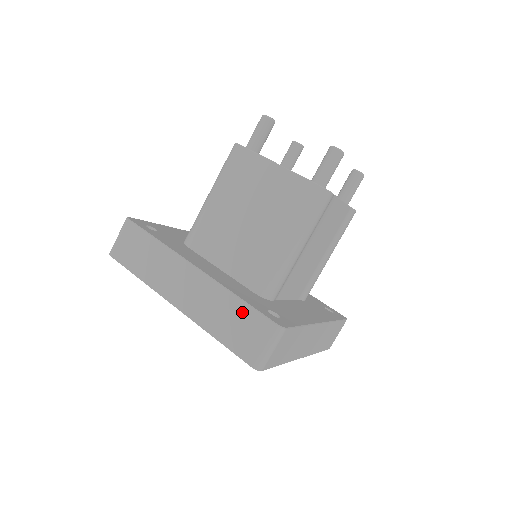
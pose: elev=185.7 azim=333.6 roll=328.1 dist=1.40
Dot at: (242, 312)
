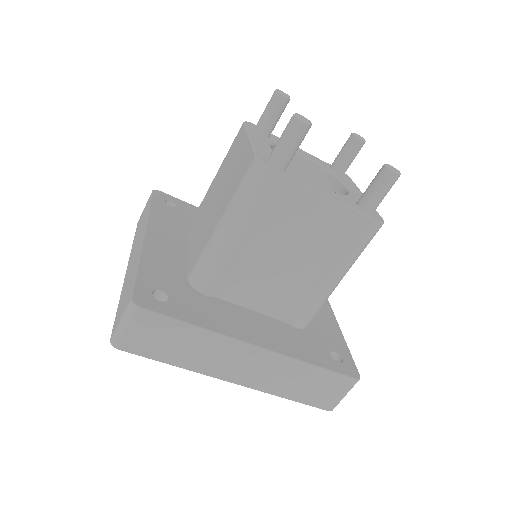
Dot at: (131, 281)
